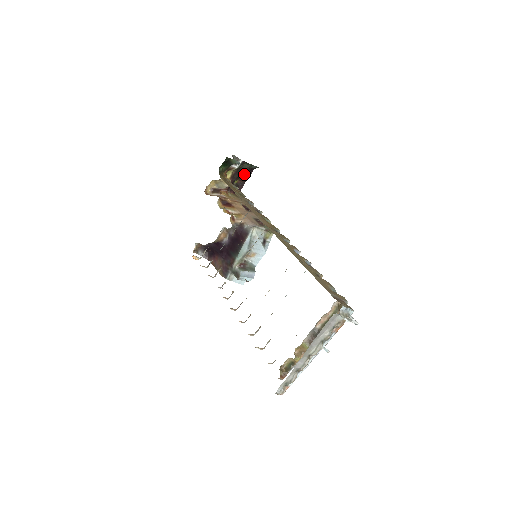
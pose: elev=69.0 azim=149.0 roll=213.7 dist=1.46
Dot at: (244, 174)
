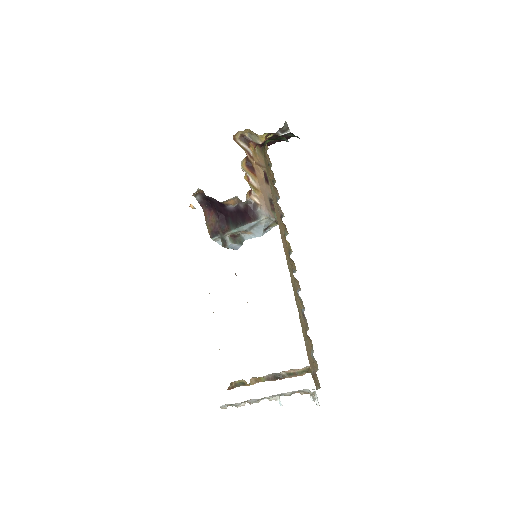
Dot at: occluded
